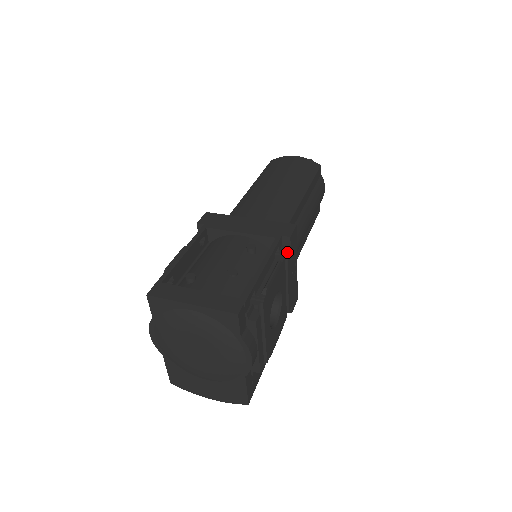
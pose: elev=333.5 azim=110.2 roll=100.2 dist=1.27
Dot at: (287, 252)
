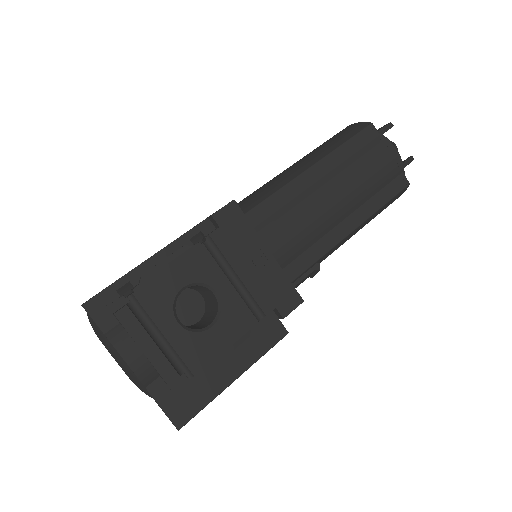
Dot at: (208, 234)
